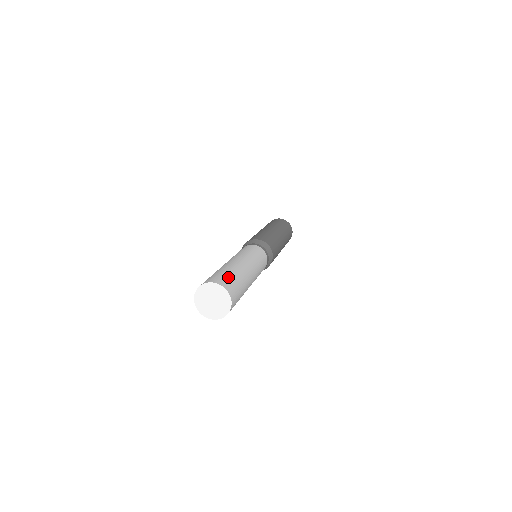
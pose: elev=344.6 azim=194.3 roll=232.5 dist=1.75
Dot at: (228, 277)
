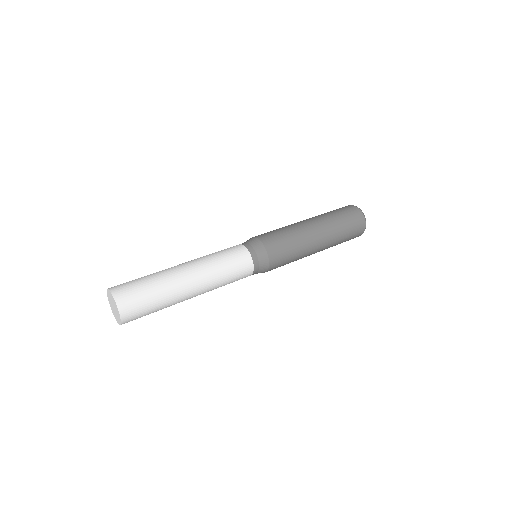
Dot at: (140, 293)
